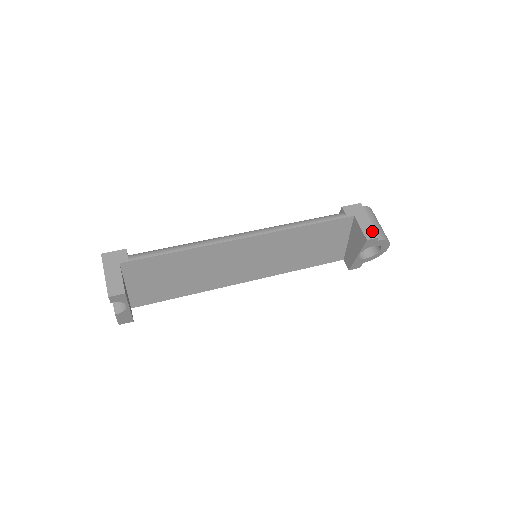
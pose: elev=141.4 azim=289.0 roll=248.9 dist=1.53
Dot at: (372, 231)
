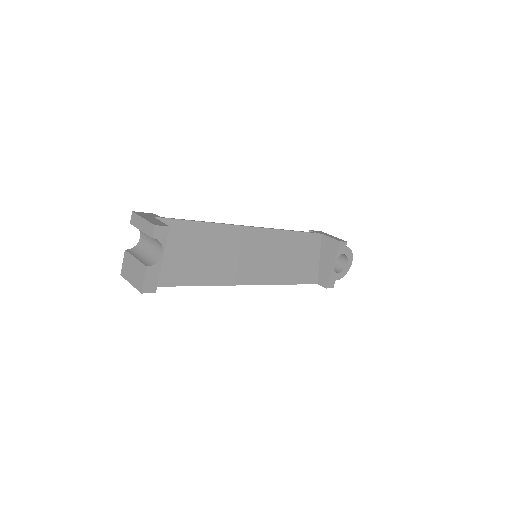
Dot at: (340, 239)
